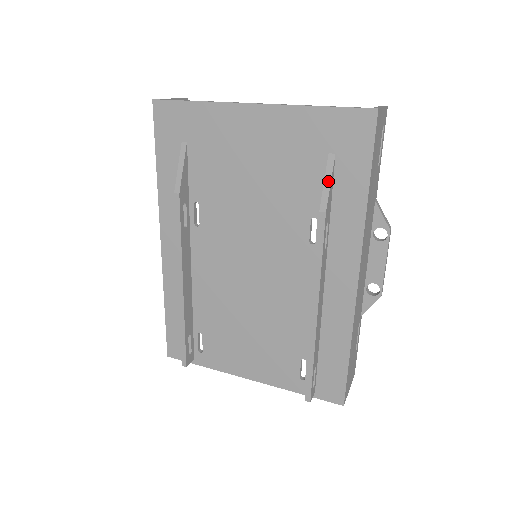
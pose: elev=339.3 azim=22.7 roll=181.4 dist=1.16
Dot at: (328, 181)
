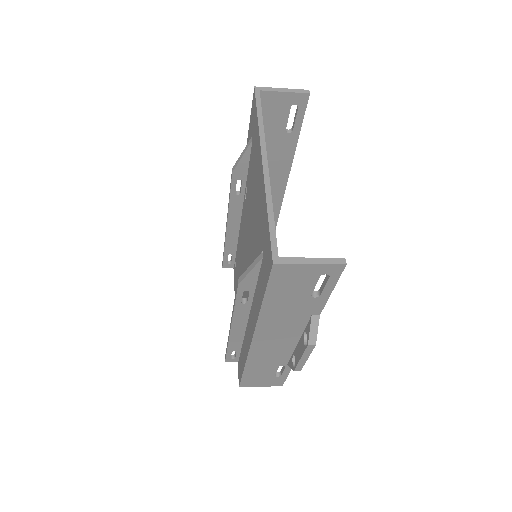
Dot at: (250, 268)
